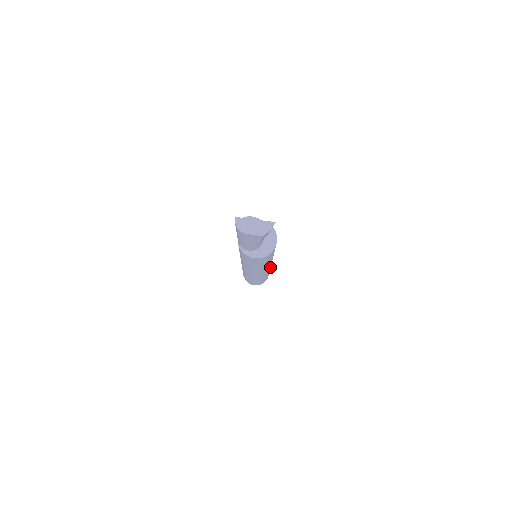
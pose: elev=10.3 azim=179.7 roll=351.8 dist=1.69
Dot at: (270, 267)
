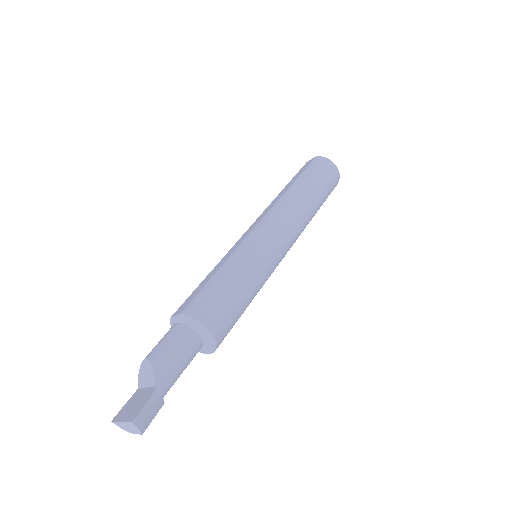
Dot at: (296, 224)
